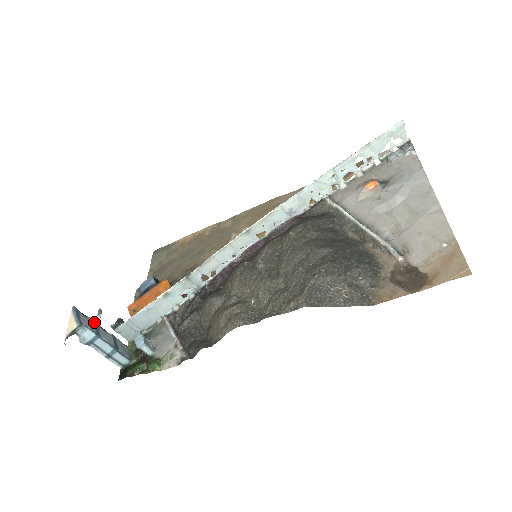
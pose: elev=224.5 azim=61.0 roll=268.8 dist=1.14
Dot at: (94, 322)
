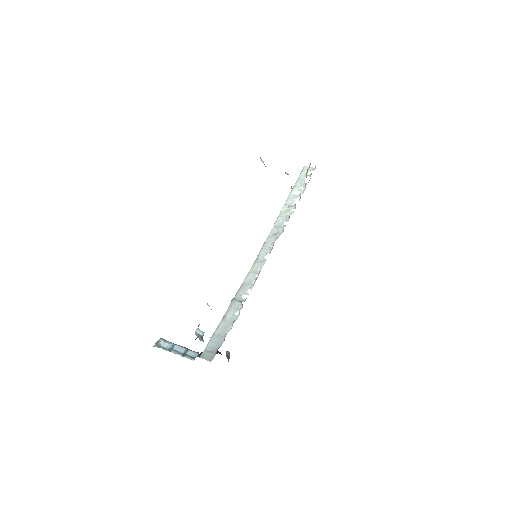
Dot at: occluded
